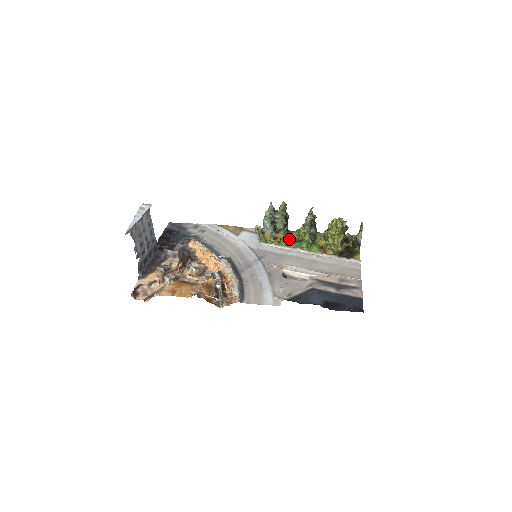
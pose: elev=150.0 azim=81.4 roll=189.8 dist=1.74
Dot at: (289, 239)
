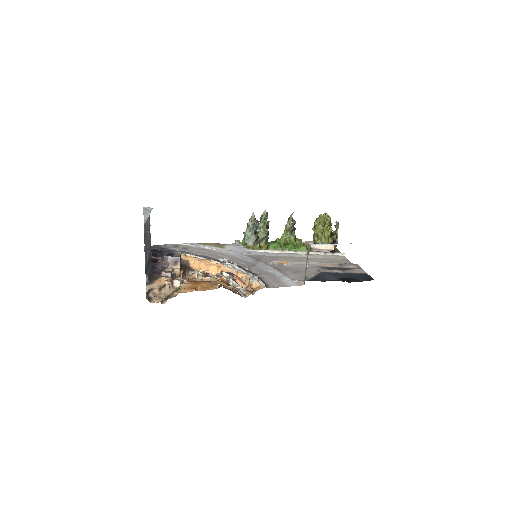
Dot at: (278, 242)
